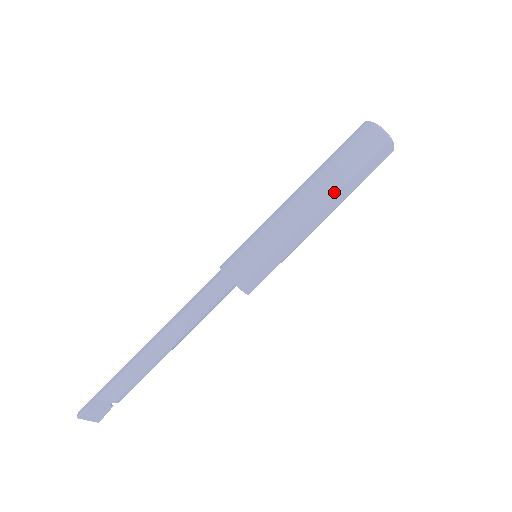
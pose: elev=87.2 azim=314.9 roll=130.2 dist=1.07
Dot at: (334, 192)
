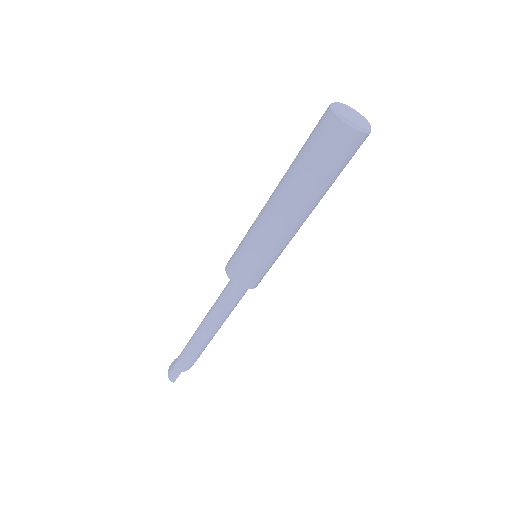
Dot at: occluded
